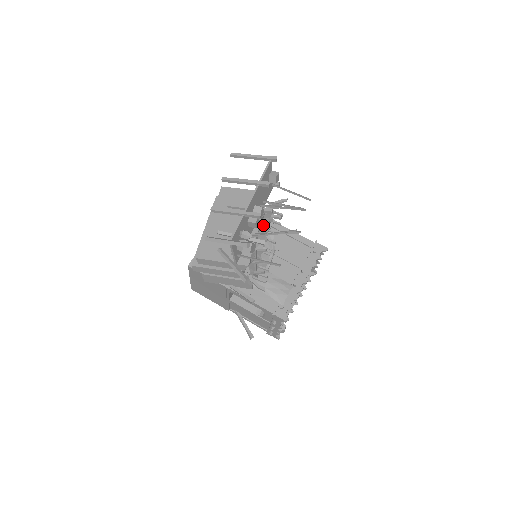
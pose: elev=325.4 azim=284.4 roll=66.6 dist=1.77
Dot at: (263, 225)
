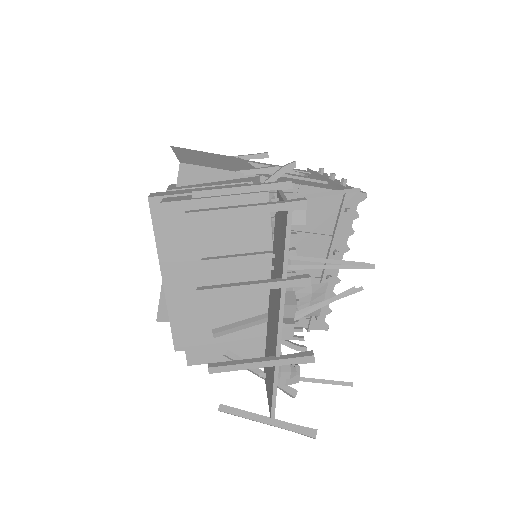
Dot at: occluded
